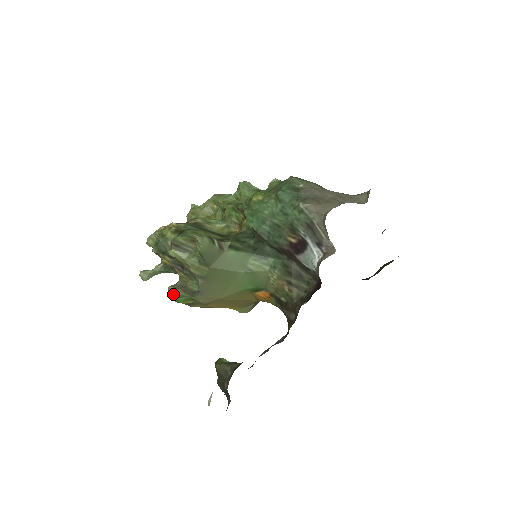
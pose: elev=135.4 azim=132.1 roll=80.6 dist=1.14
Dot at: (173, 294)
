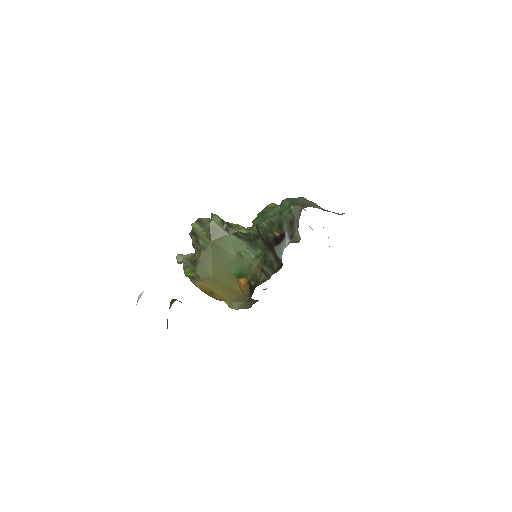
Dot at: (184, 264)
